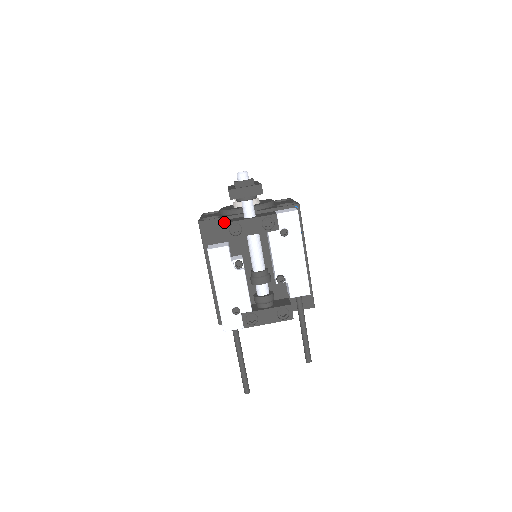
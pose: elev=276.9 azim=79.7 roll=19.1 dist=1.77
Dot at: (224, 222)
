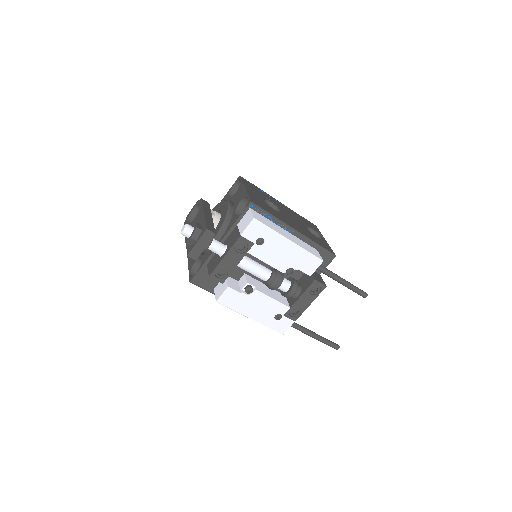
Dot at: occluded
